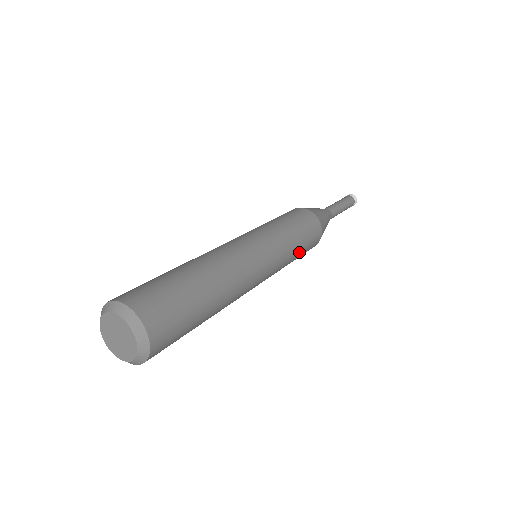
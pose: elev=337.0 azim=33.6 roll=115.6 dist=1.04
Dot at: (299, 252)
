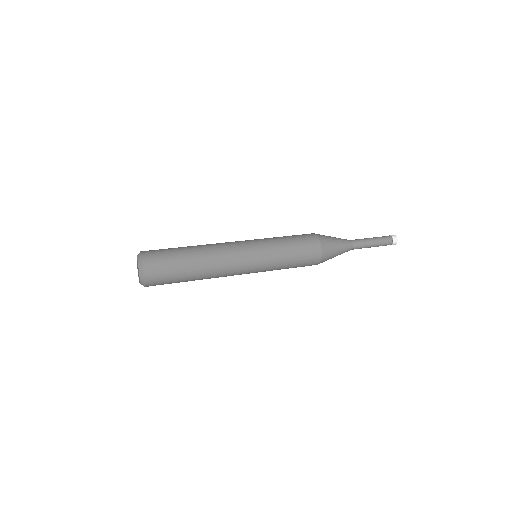
Dot at: (290, 264)
